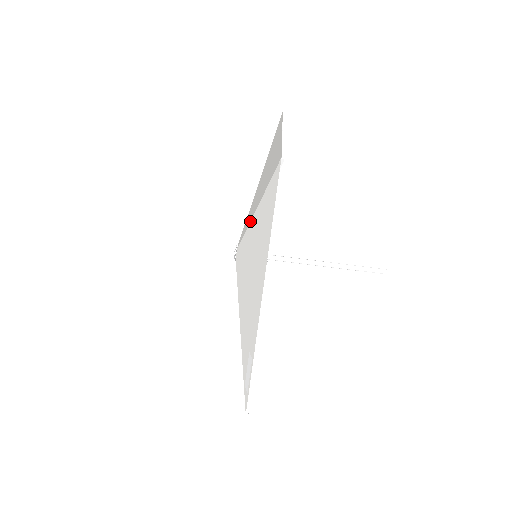
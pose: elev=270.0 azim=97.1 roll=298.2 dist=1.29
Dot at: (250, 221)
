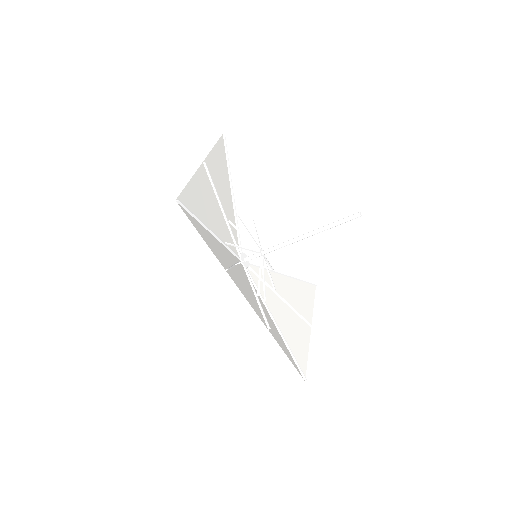
Dot at: (218, 240)
